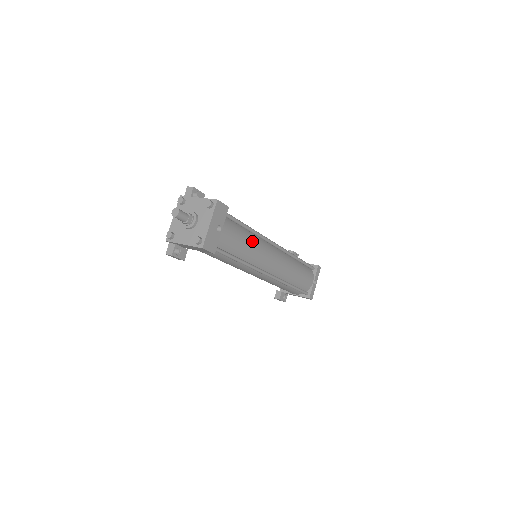
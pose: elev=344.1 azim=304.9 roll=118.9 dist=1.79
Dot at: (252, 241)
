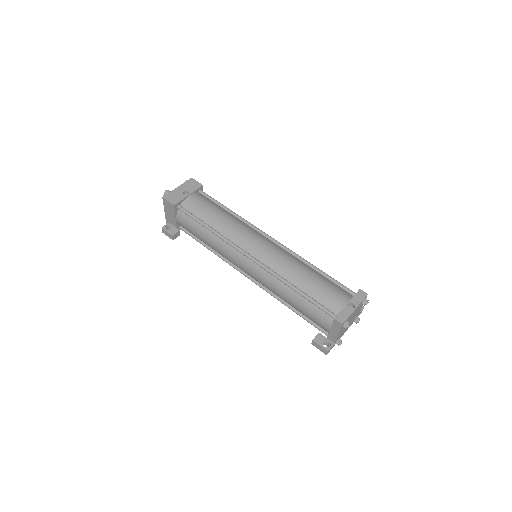
Dot at: (228, 218)
